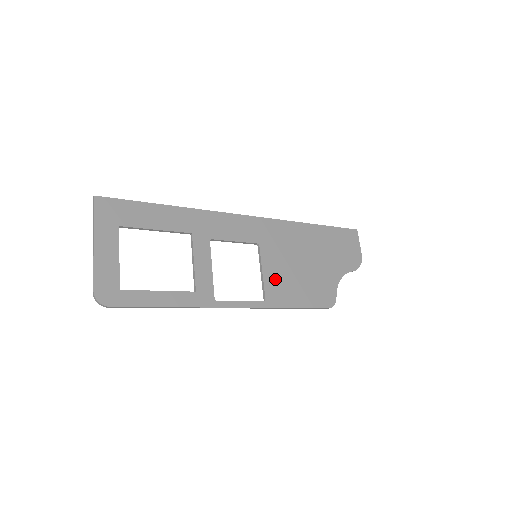
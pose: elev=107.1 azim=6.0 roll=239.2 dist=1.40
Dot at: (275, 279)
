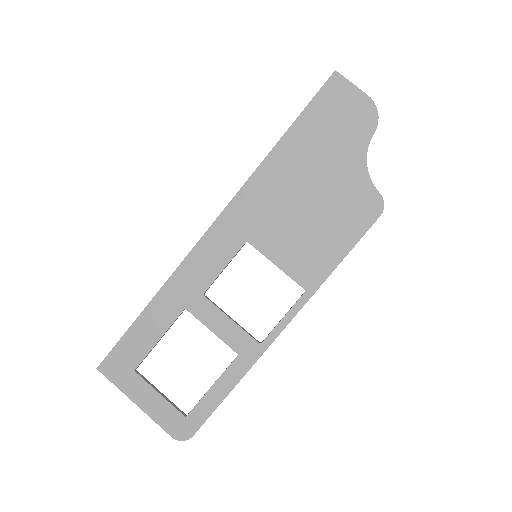
Dot at: (294, 257)
